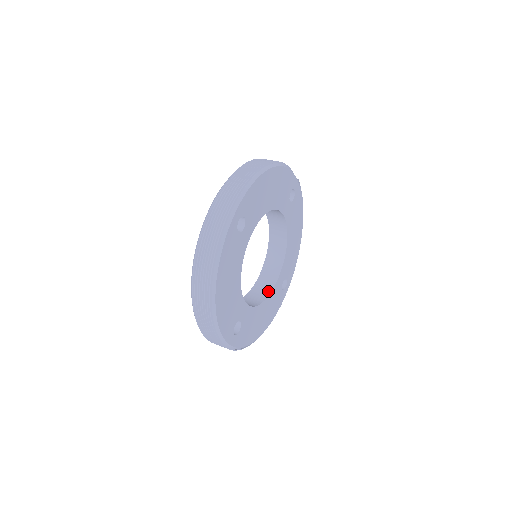
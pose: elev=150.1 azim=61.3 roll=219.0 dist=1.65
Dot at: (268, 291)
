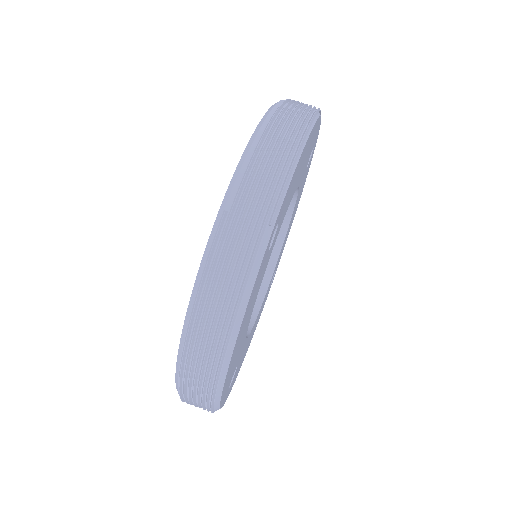
Dot at: (290, 205)
